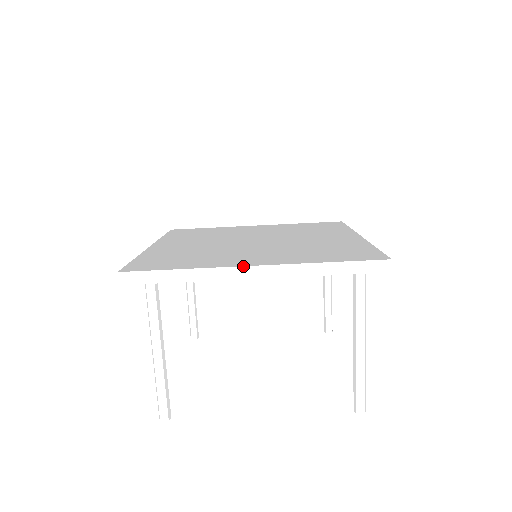
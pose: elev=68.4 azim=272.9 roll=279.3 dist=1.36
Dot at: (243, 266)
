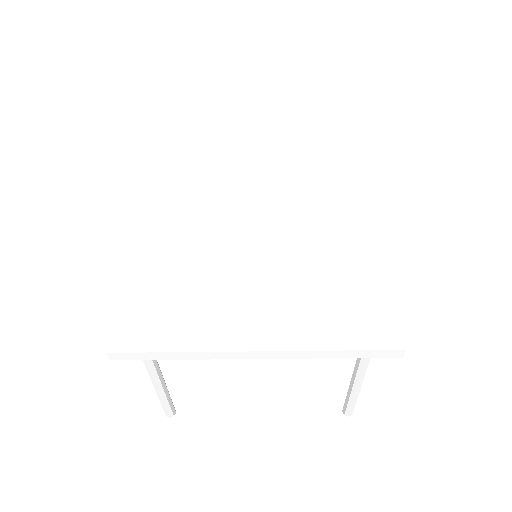
Dot at: (243, 351)
